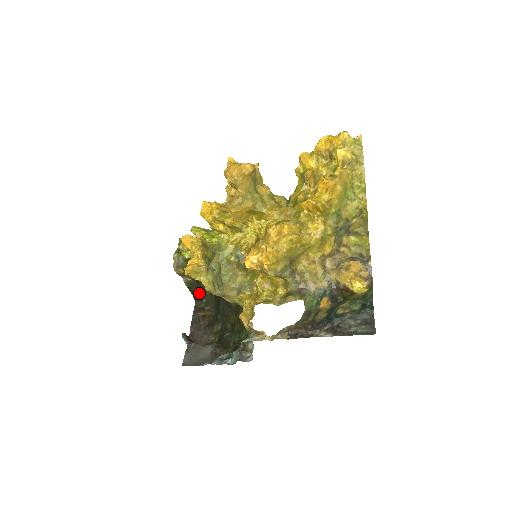
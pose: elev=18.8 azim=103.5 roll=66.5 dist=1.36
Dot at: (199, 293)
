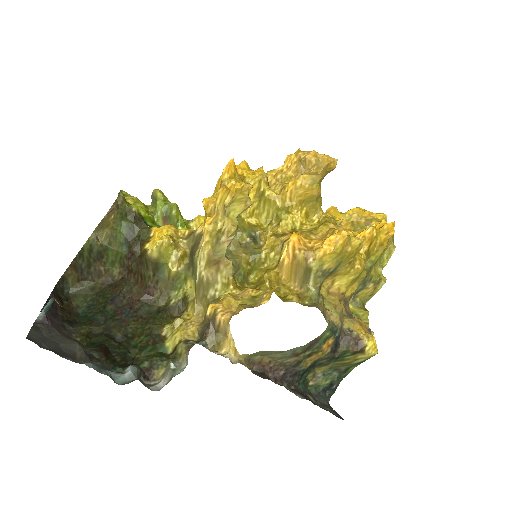
Dot at: (77, 274)
